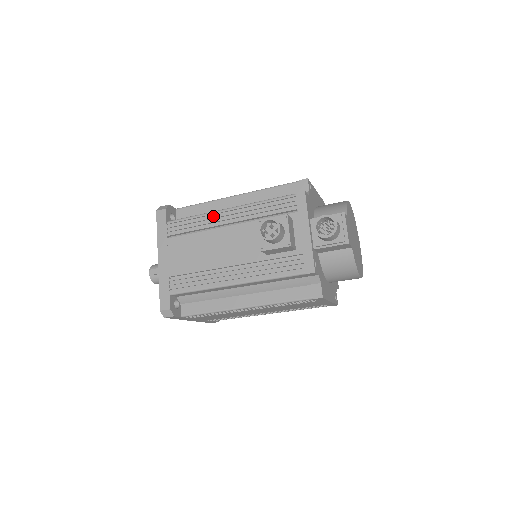
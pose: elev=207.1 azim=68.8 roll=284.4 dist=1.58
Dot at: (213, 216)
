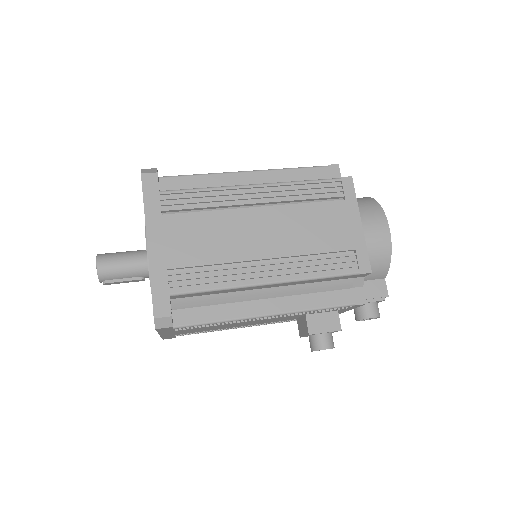
Dot at: (244, 318)
